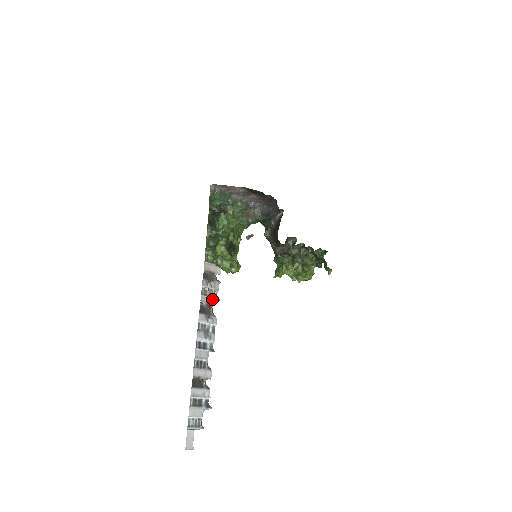
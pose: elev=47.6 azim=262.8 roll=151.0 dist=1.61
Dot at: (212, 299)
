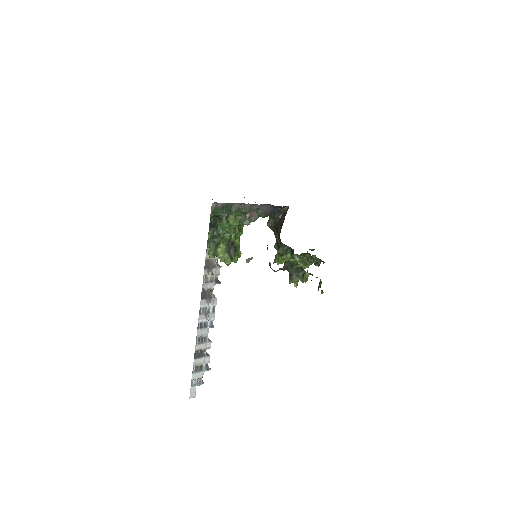
Dot at: (213, 284)
